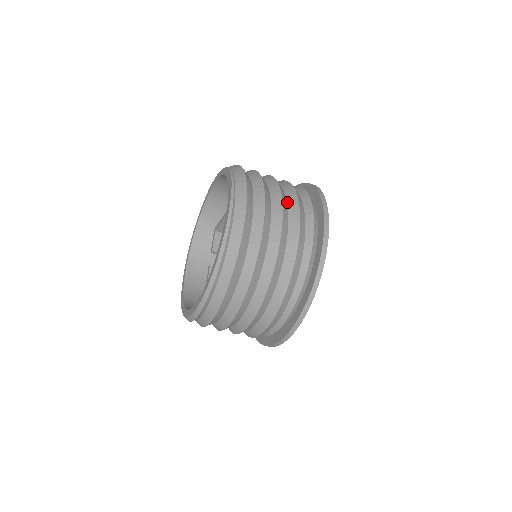
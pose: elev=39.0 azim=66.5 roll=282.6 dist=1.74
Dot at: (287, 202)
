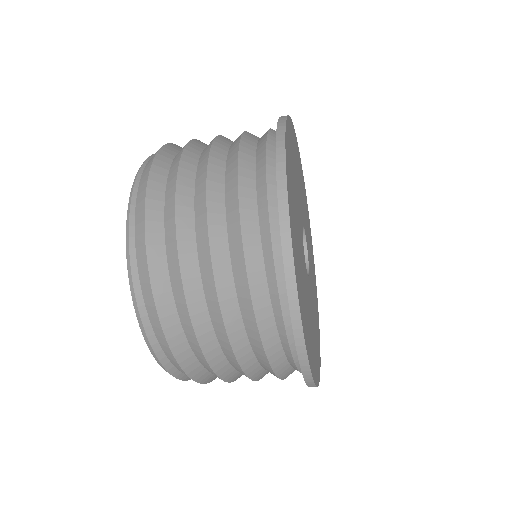
Dot at: (227, 154)
